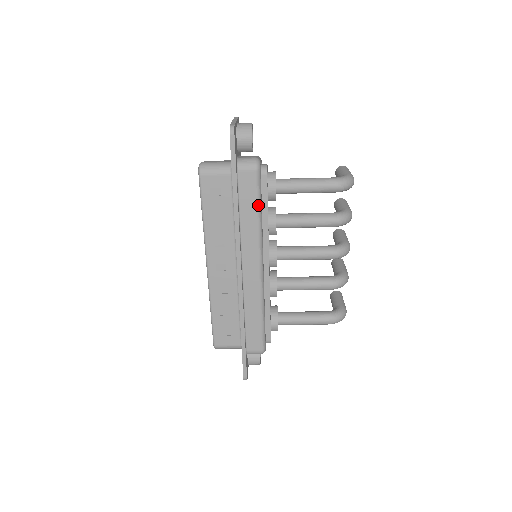
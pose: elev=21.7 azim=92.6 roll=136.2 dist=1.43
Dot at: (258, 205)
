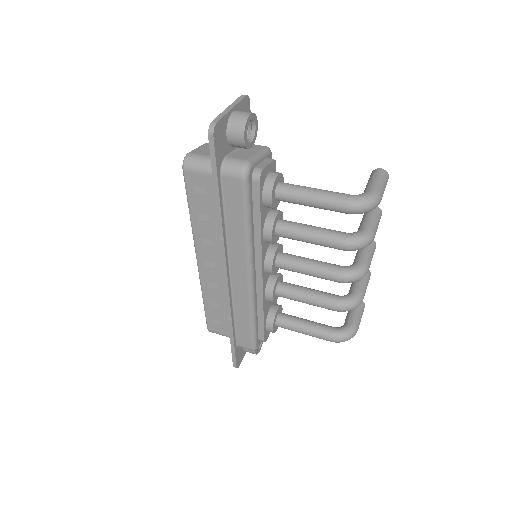
Dot at: (245, 216)
